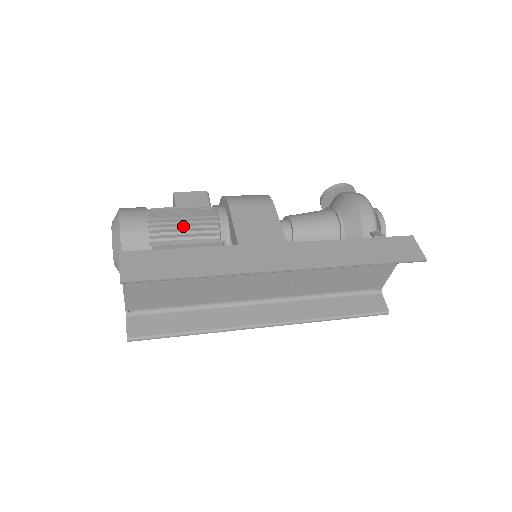
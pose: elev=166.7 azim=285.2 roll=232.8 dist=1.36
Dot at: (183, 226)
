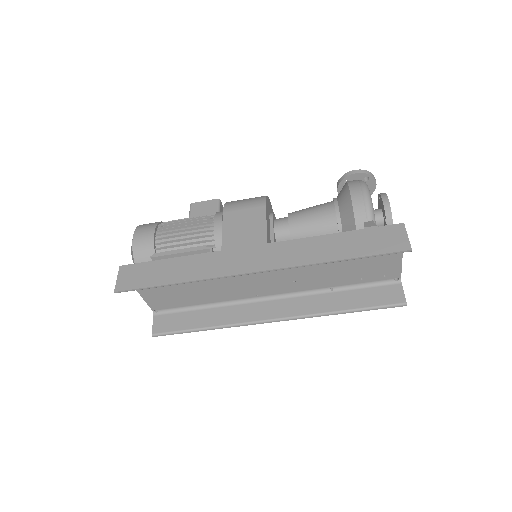
Dot at: (183, 236)
